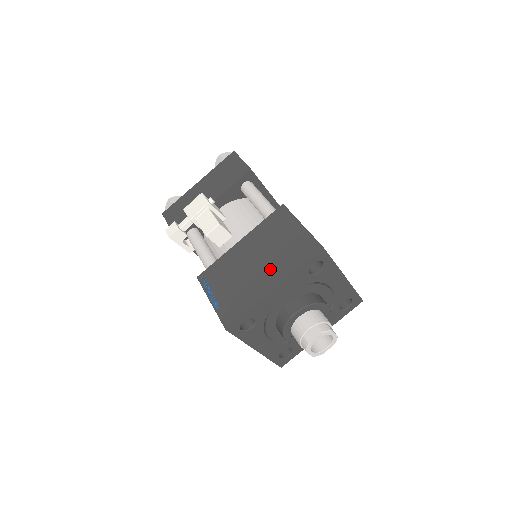
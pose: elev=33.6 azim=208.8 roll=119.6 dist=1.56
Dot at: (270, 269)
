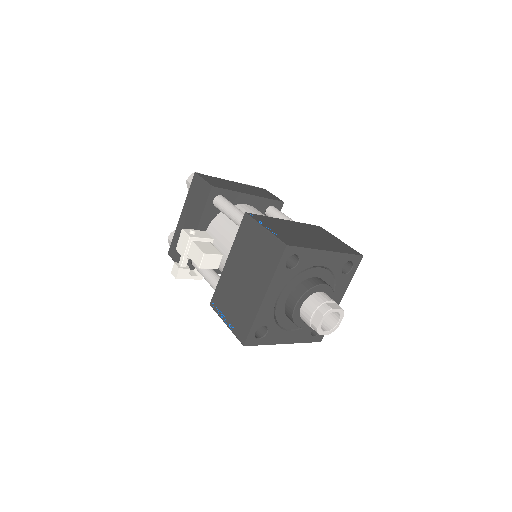
Dot at: (255, 280)
